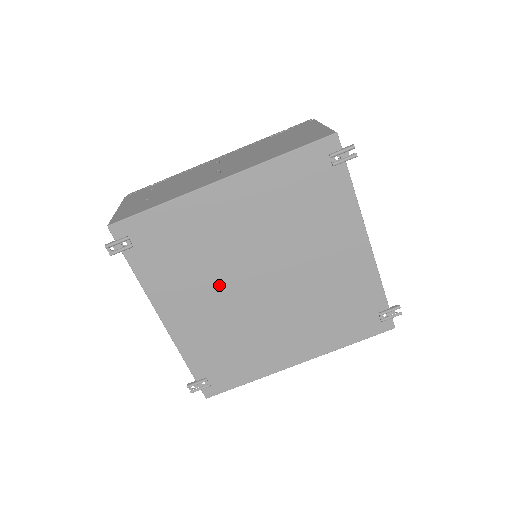
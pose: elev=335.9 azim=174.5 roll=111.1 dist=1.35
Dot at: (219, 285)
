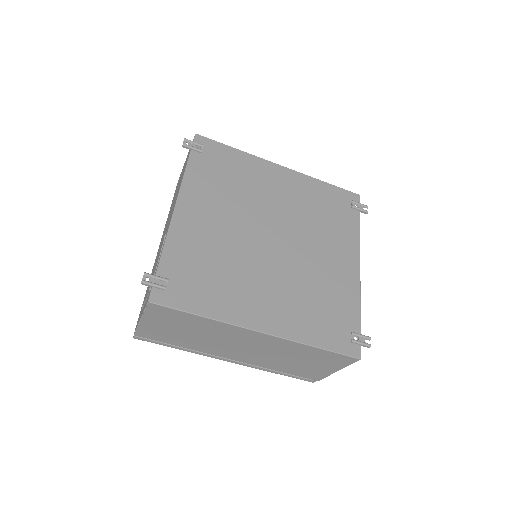
Dot at: (239, 216)
